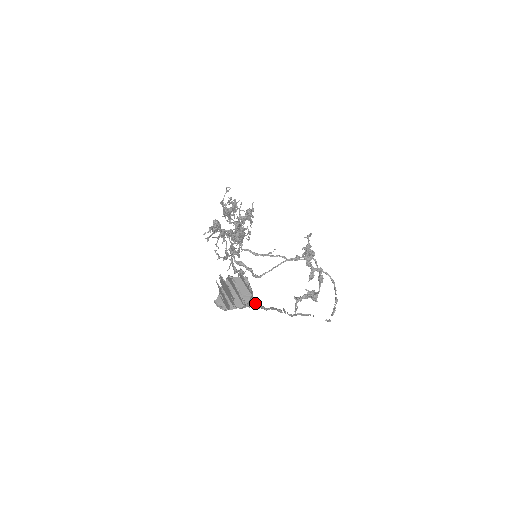
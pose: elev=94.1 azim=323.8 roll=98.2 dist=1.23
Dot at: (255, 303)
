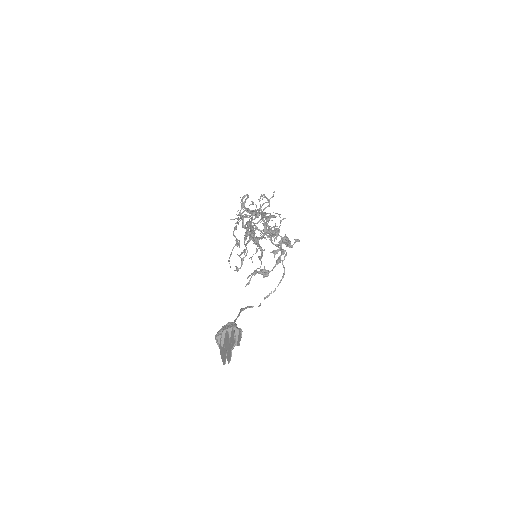
Dot at: occluded
